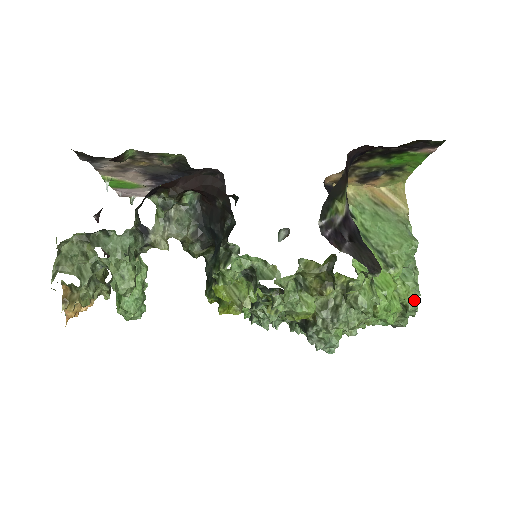
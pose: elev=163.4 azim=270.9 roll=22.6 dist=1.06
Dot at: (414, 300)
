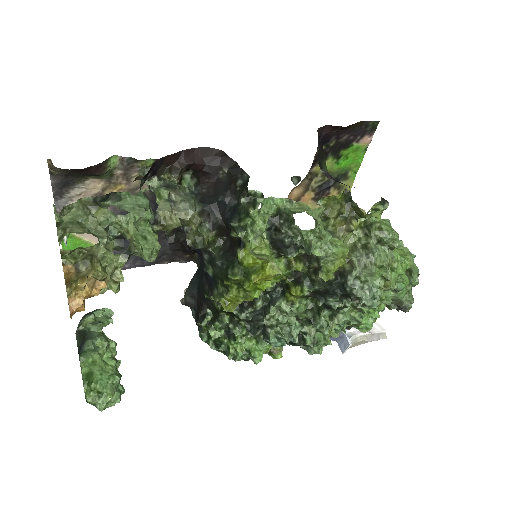
Dot at: occluded
